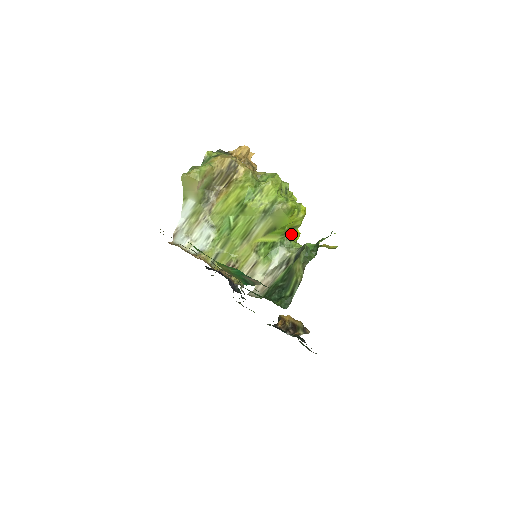
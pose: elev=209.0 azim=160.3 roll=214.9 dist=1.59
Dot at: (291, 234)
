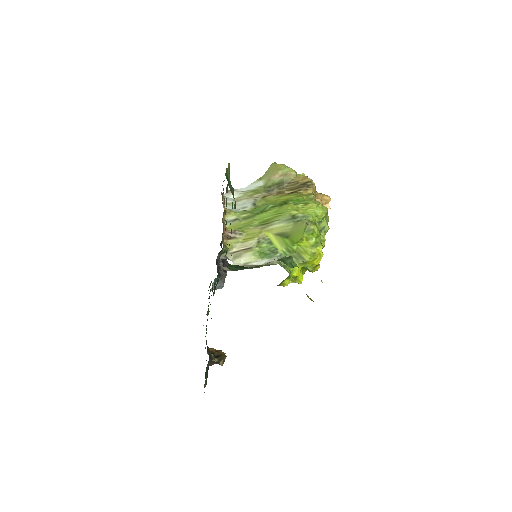
Dot at: (294, 260)
